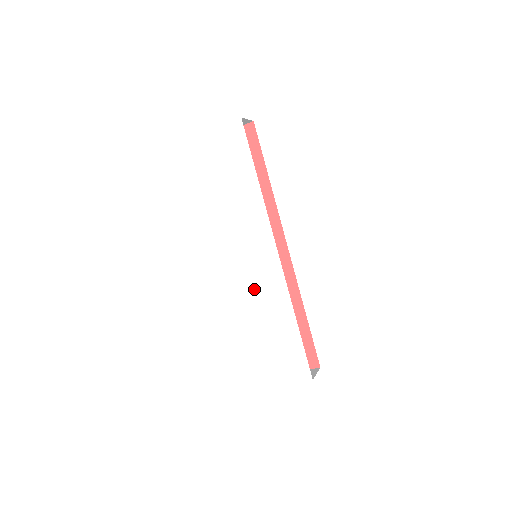
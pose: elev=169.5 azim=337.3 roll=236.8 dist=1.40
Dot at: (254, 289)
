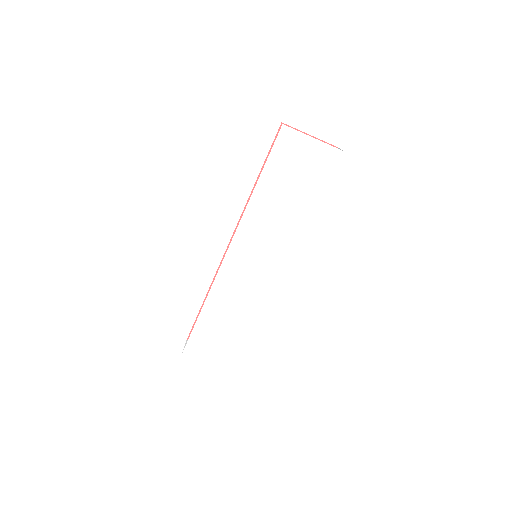
Dot at: (239, 285)
